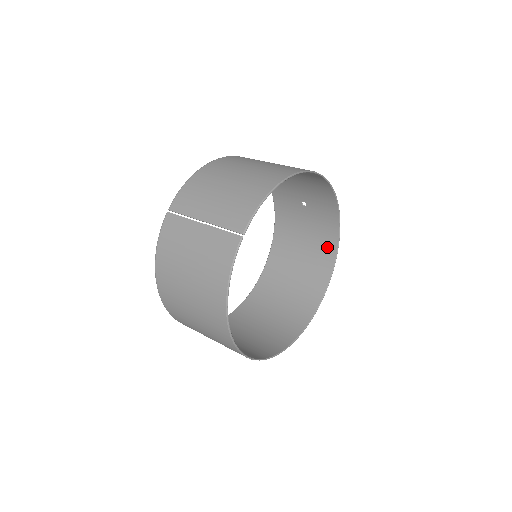
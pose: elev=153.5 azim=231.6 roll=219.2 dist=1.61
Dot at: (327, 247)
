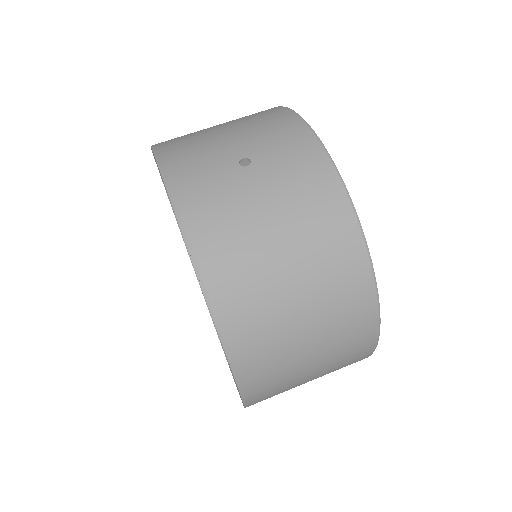
Dot at: occluded
